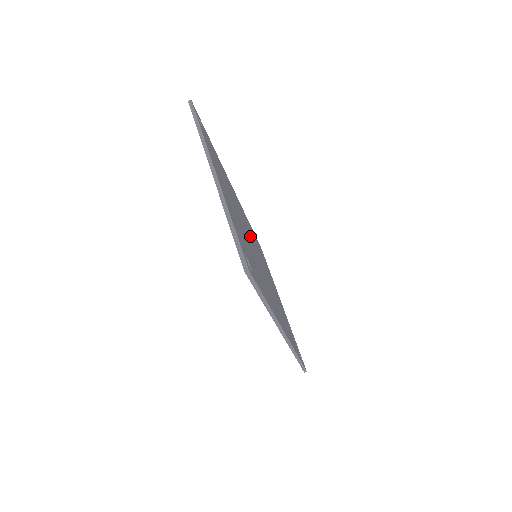
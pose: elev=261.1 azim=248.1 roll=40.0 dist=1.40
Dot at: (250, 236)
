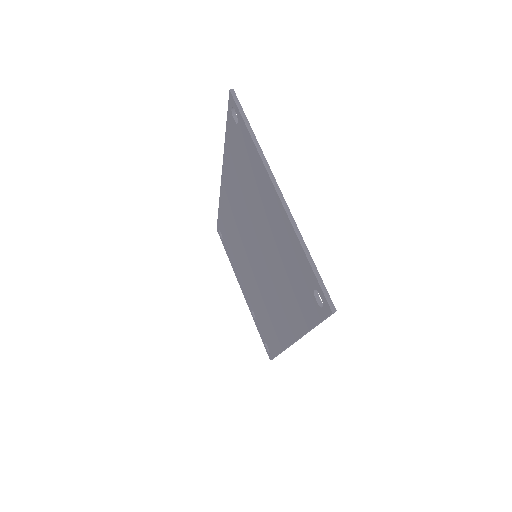
Dot at: occluded
